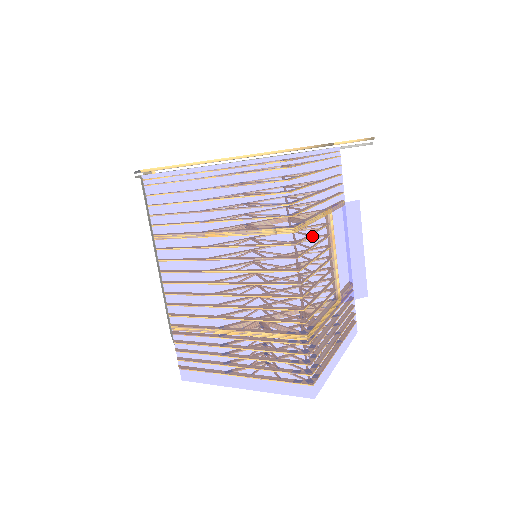
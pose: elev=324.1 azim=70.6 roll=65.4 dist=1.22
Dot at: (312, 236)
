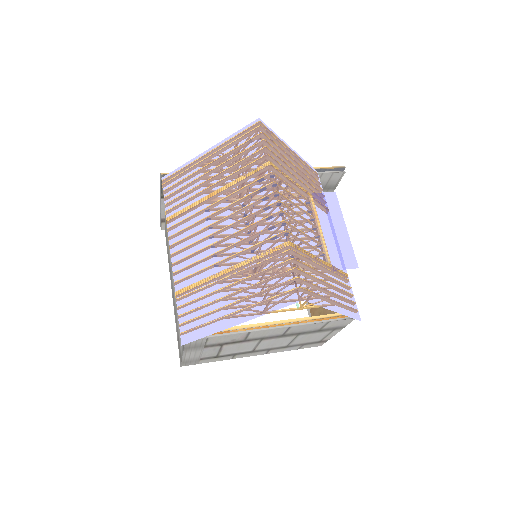
Dot at: (290, 187)
